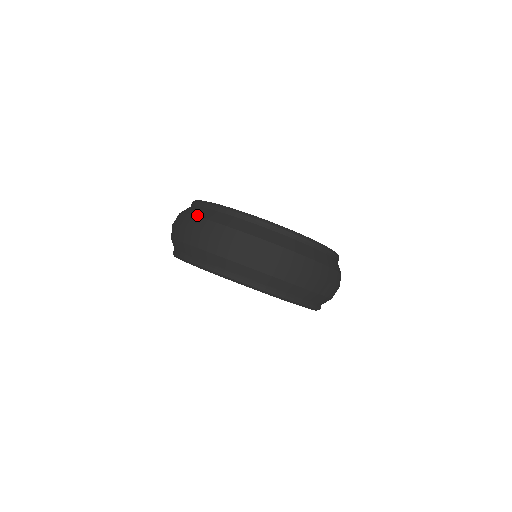
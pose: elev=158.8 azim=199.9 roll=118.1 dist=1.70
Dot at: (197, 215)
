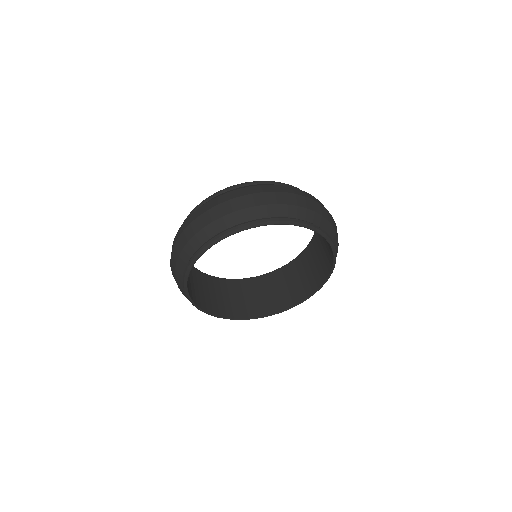
Dot at: occluded
